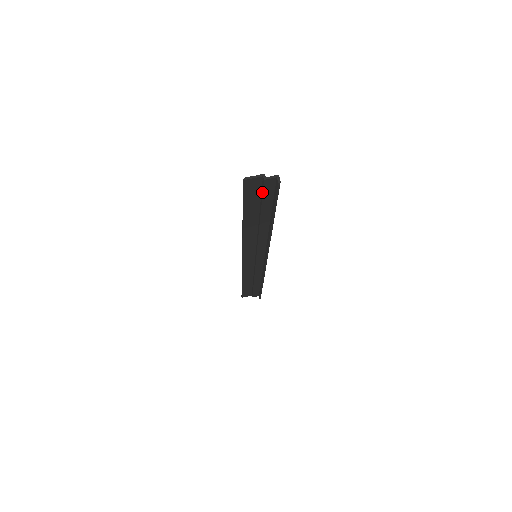
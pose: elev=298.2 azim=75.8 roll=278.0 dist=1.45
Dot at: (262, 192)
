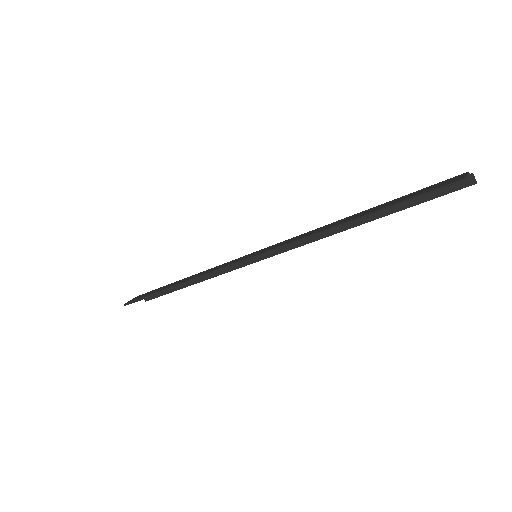
Dot at: occluded
